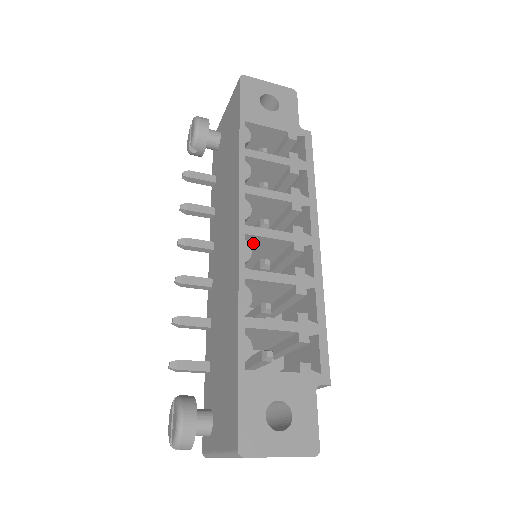
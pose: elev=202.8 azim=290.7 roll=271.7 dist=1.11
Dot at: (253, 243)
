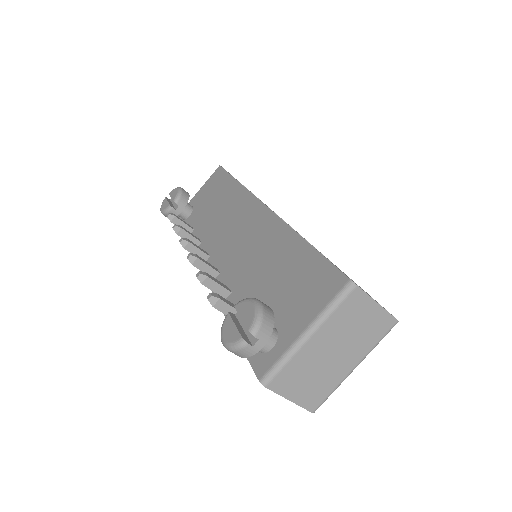
Dot at: occluded
